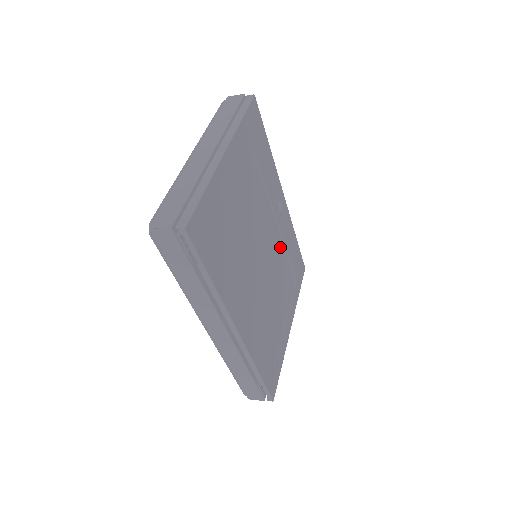
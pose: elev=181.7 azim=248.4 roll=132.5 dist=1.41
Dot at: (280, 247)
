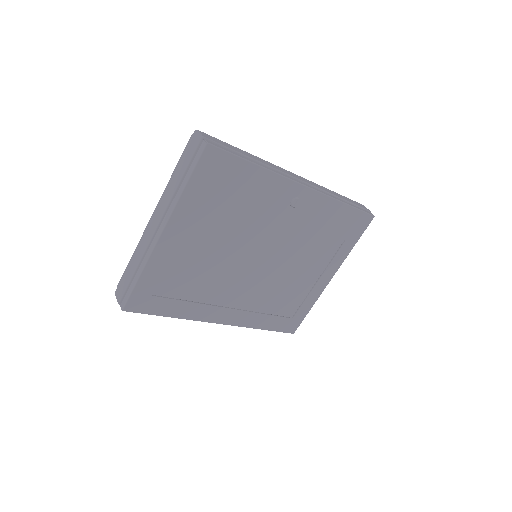
Dot at: (301, 232)
